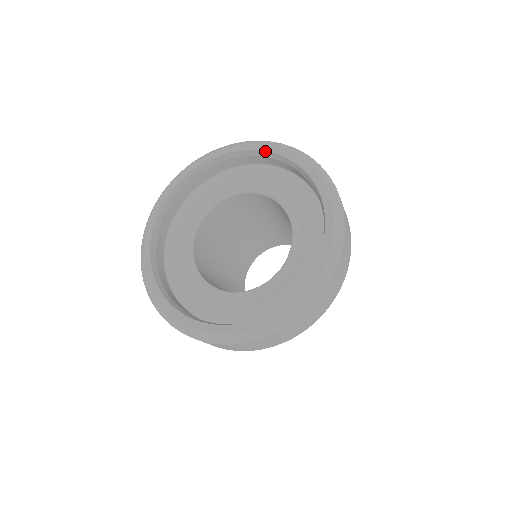
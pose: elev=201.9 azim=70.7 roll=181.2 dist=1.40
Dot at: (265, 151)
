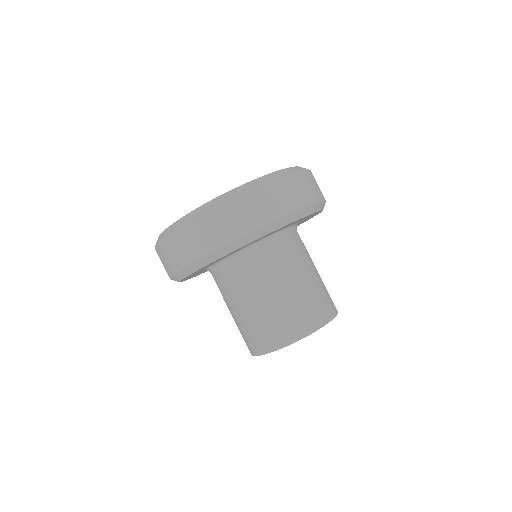
Dot at: occluded
